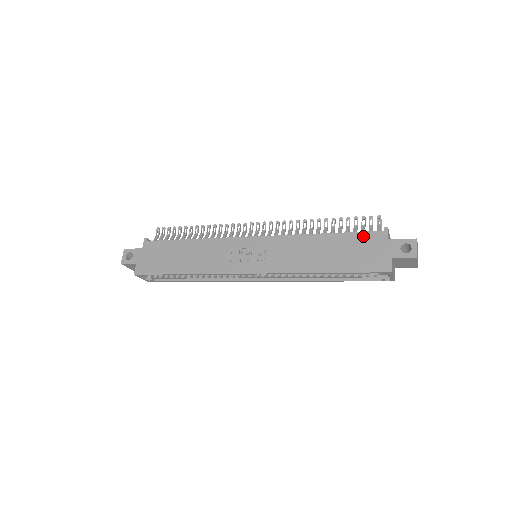
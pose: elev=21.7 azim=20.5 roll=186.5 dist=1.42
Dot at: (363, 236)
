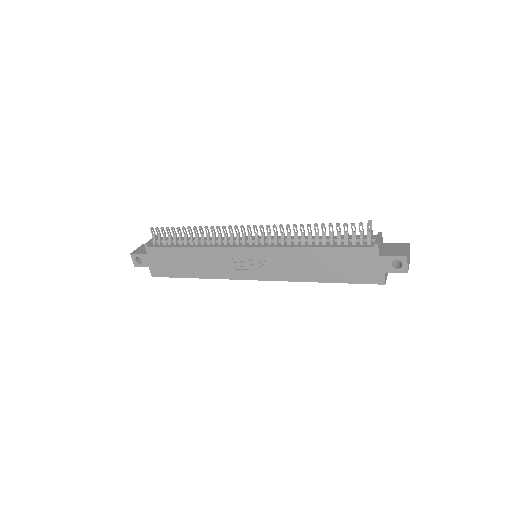
Dot at: (355, 252)
